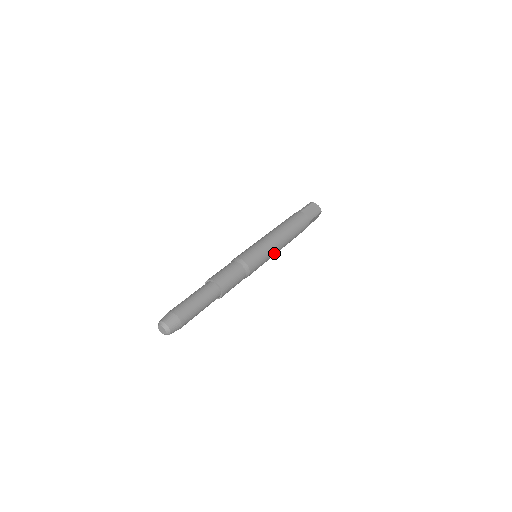
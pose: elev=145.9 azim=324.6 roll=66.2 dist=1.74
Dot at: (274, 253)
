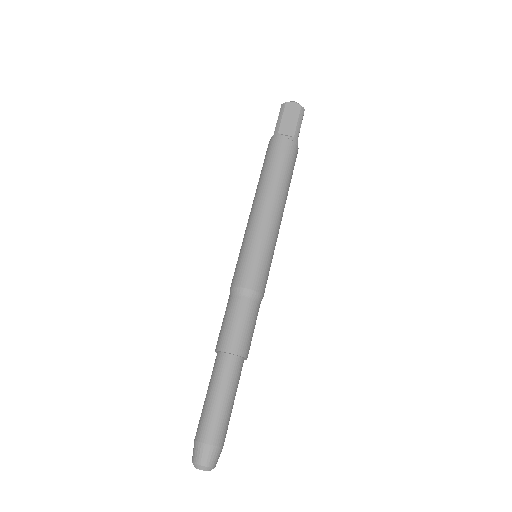
Dot at: (277, 234)
